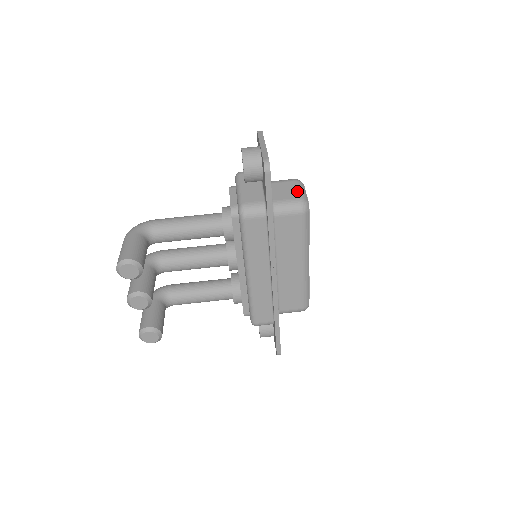
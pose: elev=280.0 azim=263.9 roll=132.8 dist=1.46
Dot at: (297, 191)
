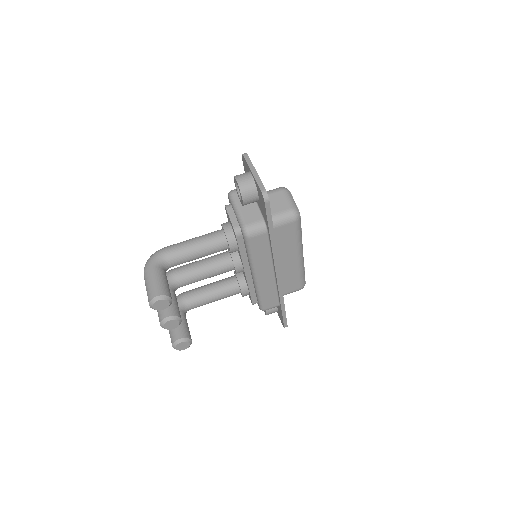
Dot at: (287, 201)
